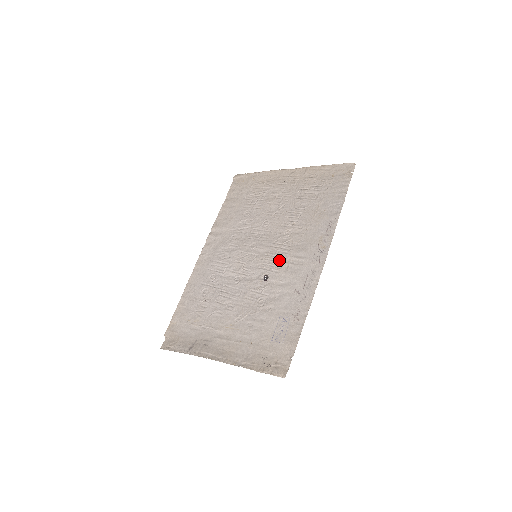
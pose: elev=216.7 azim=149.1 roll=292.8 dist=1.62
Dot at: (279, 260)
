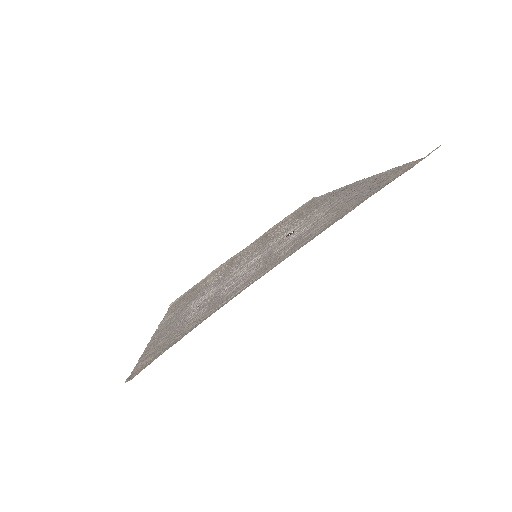
Dot at: (295, 225)
